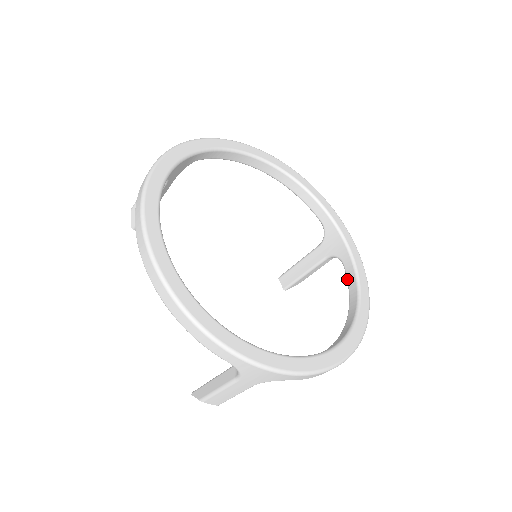
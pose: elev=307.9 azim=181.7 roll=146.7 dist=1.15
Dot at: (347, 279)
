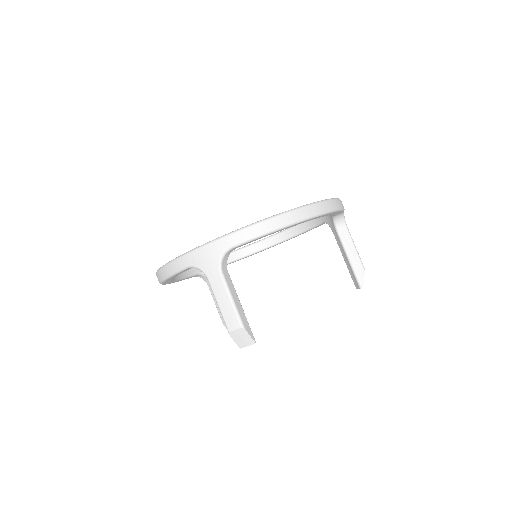
Dot at: occluded
